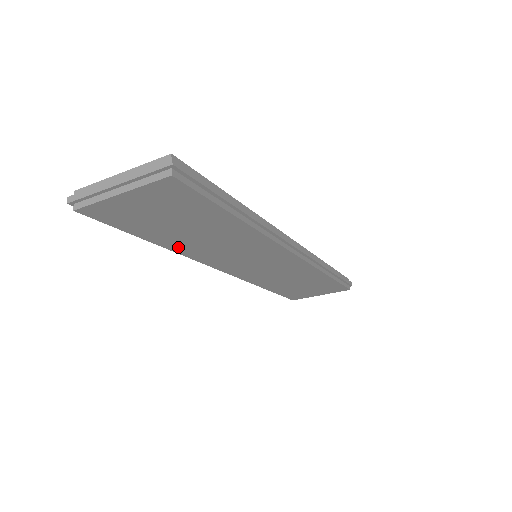
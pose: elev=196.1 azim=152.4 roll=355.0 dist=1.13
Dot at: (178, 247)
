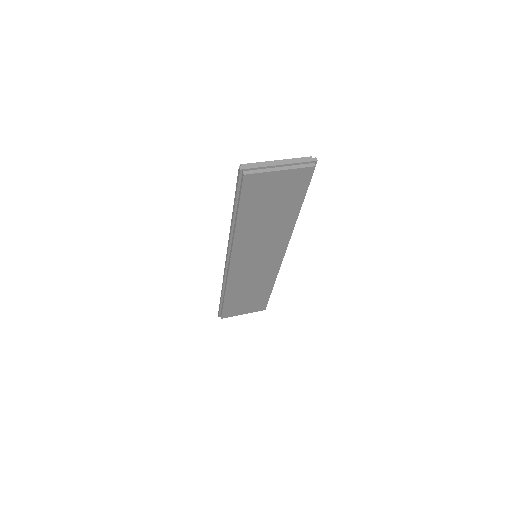
Dot at: (242, 229)
